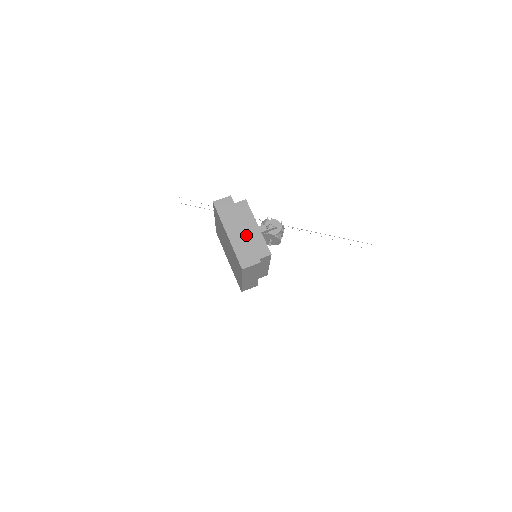
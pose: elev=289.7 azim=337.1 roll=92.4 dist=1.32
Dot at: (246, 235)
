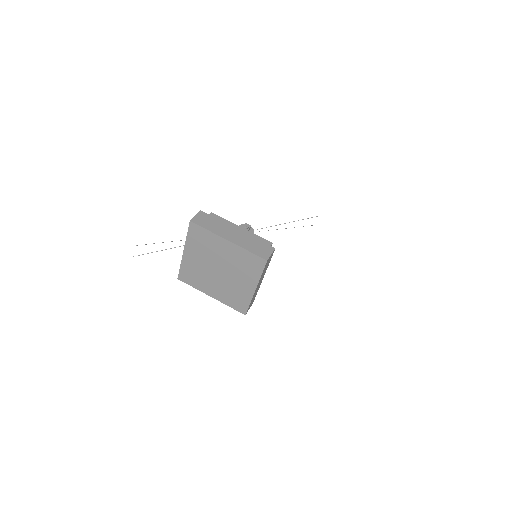
Dot at: (244, 234)
